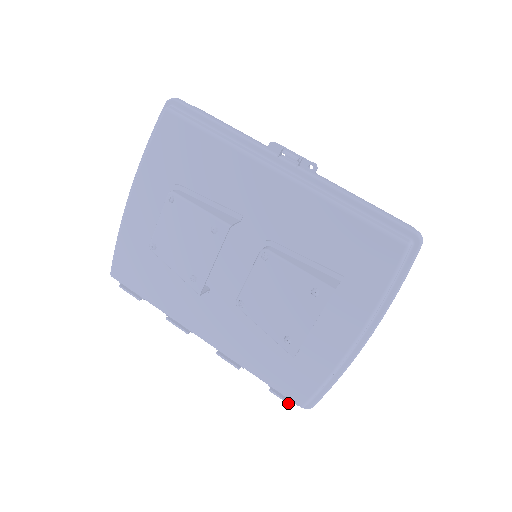
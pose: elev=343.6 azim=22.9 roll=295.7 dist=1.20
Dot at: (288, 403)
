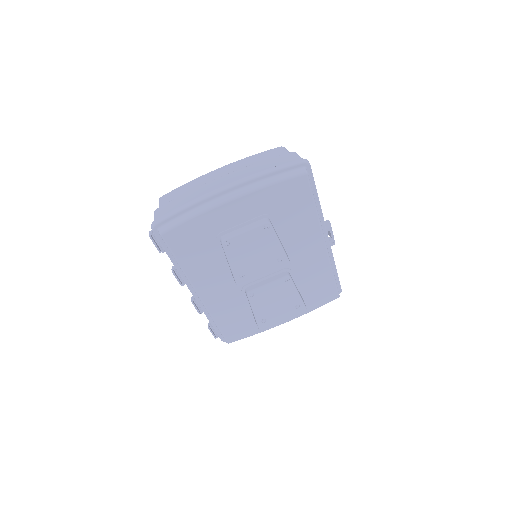
Dot at: (214, 336)
